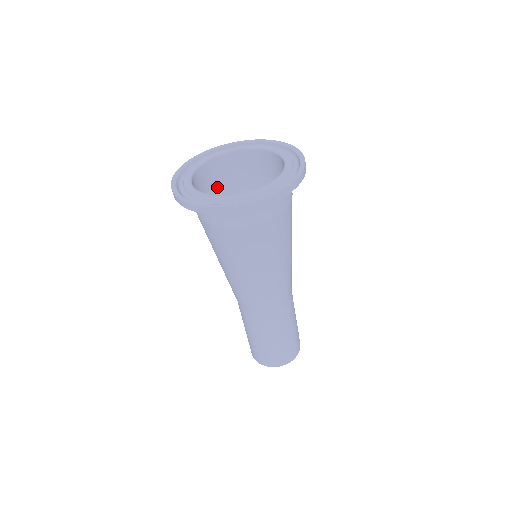
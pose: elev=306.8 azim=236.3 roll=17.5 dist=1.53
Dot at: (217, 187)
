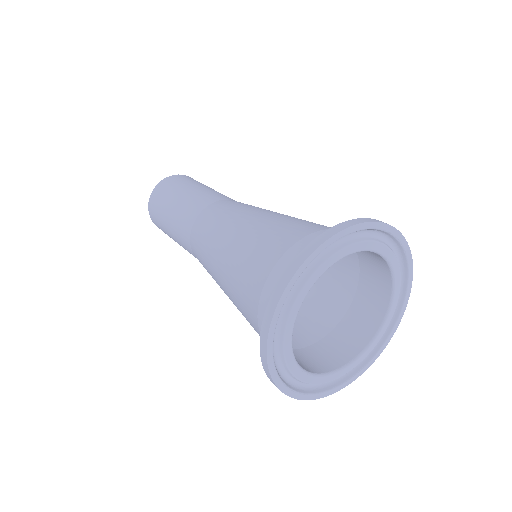
Dot at: occluded
